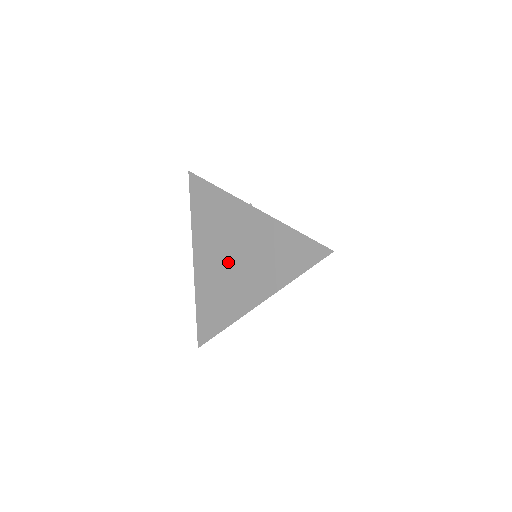
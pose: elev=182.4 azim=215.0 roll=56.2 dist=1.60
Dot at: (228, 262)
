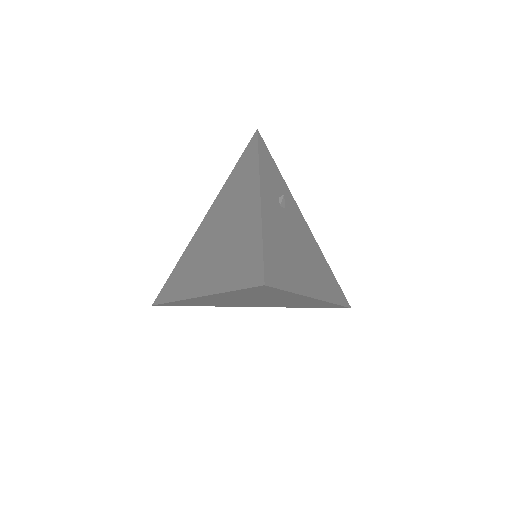
Dot at: (213, 238)
